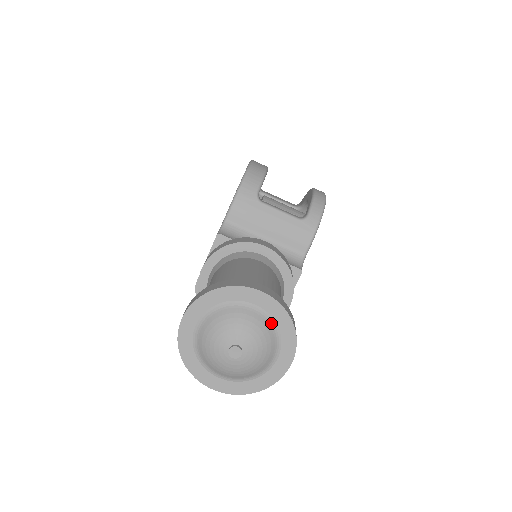
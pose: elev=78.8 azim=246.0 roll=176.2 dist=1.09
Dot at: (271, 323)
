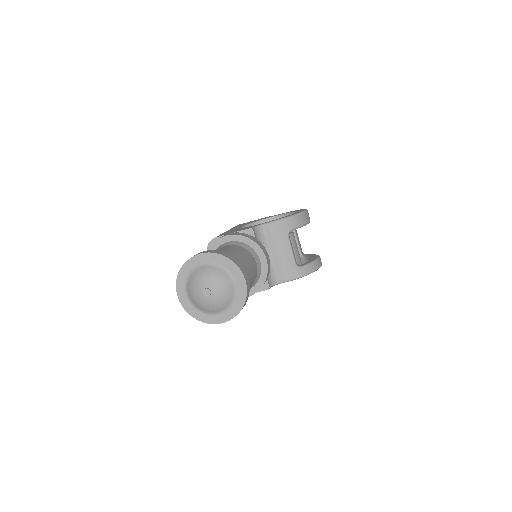
Dot at: (234, 298)
